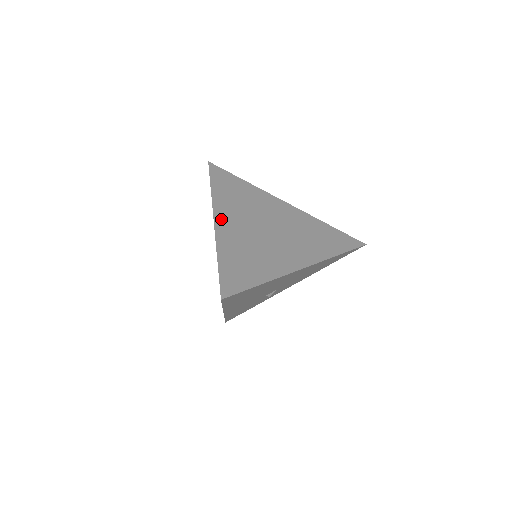
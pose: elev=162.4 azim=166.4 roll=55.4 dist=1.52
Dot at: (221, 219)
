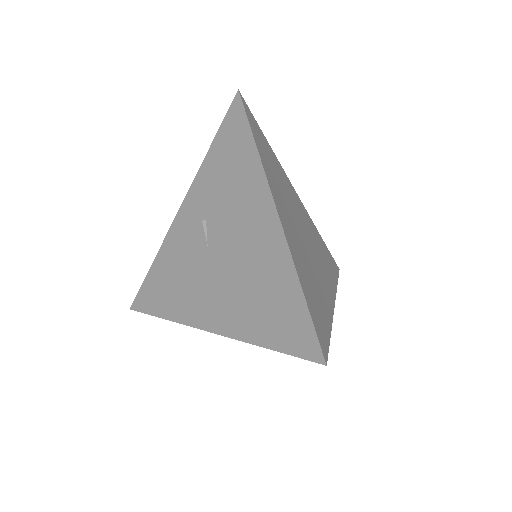
Dot at: (280, 210)
